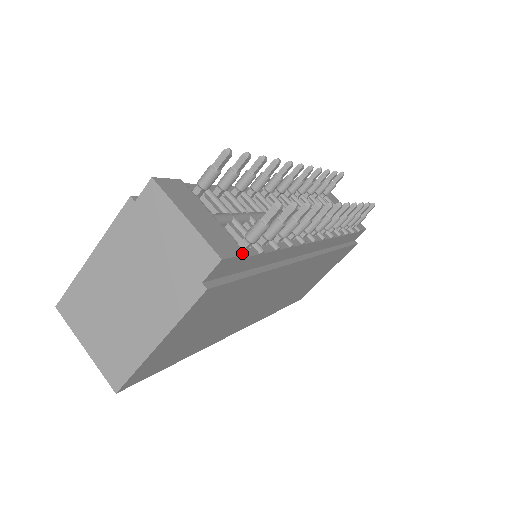
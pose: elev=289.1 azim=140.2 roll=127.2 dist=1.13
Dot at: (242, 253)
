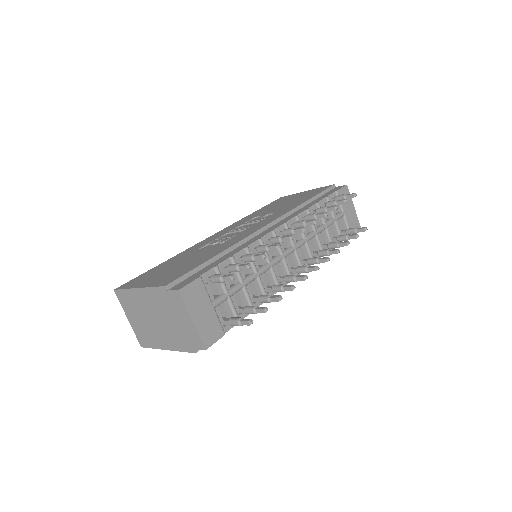
Dot at: (222, 336)
